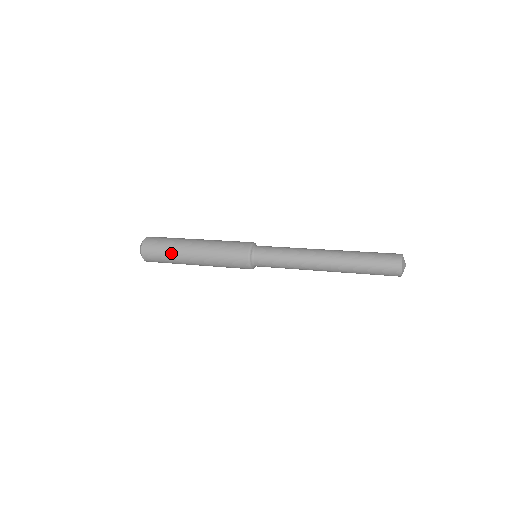
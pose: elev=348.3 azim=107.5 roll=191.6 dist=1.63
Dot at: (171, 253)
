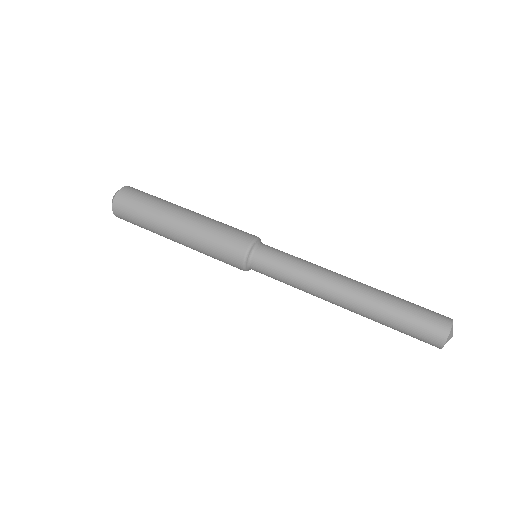
Dot at: (149, 215)
